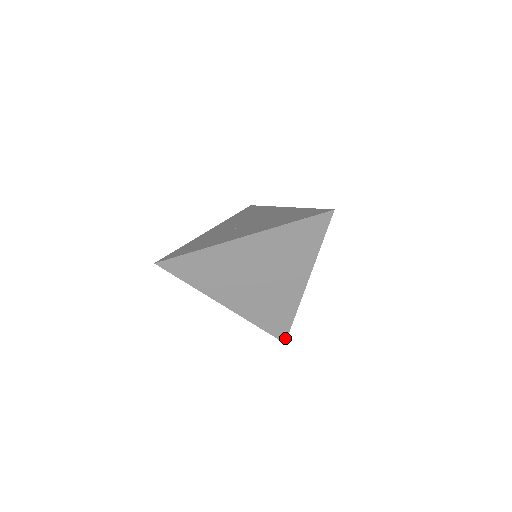
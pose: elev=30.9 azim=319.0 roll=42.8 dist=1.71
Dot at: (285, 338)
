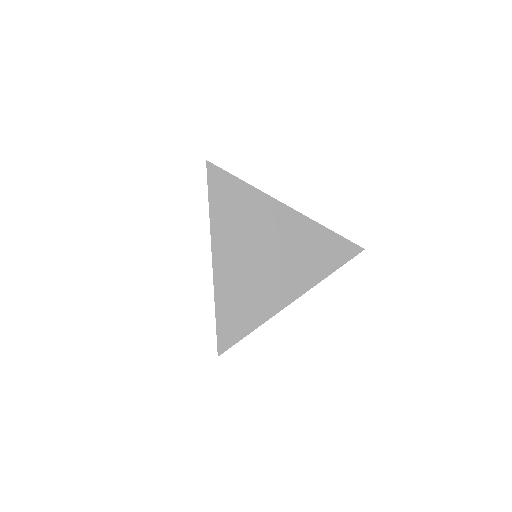
Dot at: (224, 349)
